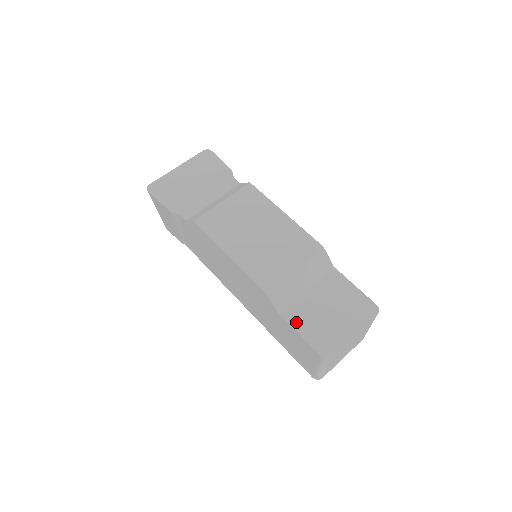
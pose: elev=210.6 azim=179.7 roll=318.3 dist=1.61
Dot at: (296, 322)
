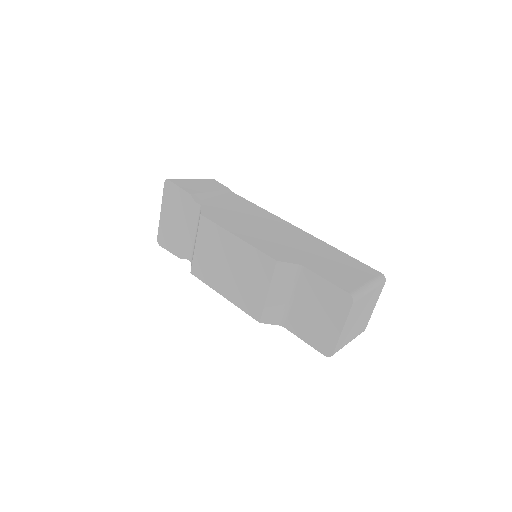
Dot at: (296, 330)
